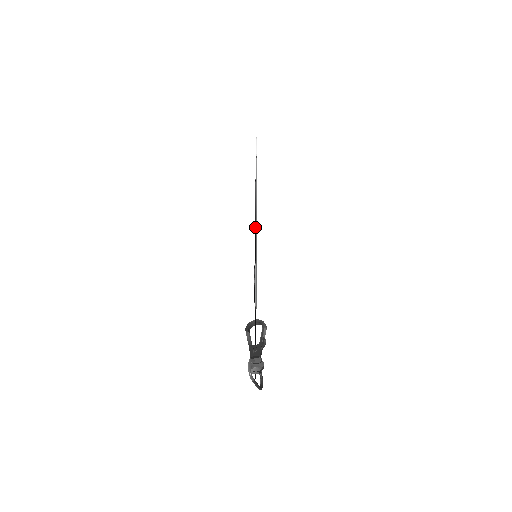
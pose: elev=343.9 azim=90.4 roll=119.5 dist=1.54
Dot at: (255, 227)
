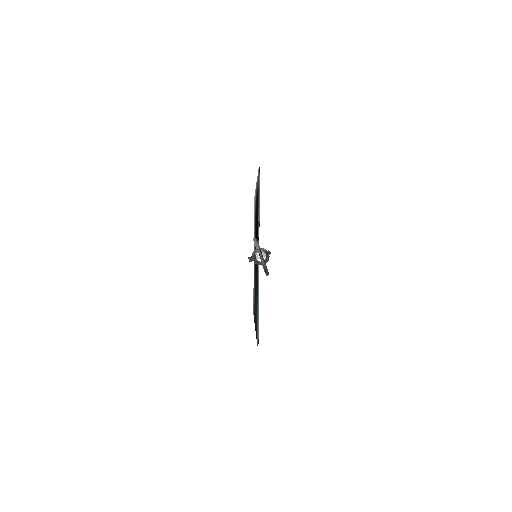
Dot at: occluded
